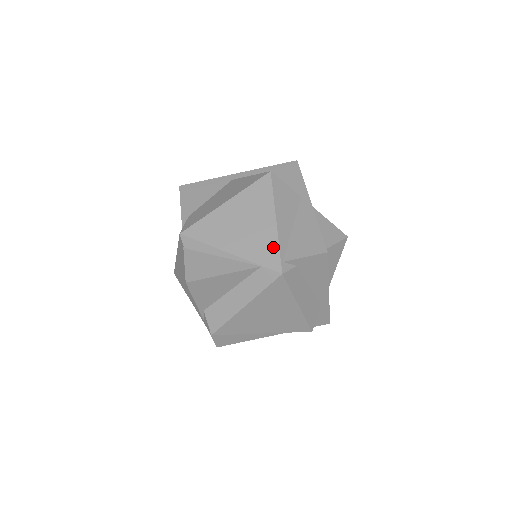
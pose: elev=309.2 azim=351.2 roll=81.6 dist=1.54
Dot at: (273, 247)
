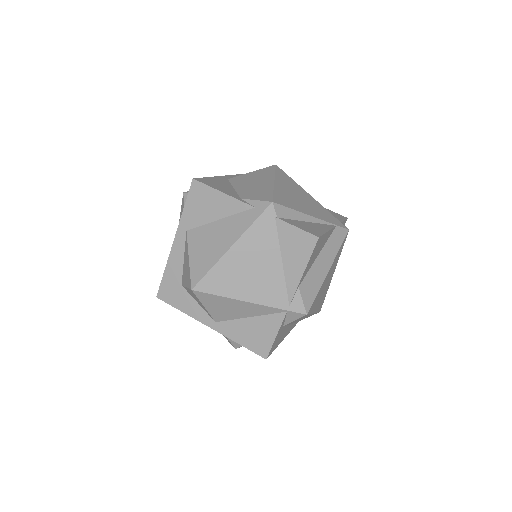
Dot at: (328, 213)
